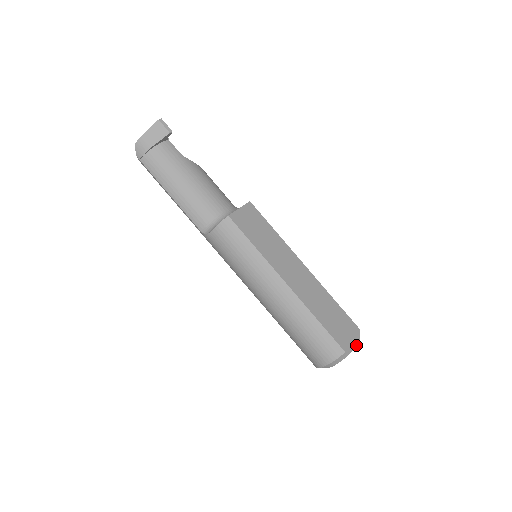
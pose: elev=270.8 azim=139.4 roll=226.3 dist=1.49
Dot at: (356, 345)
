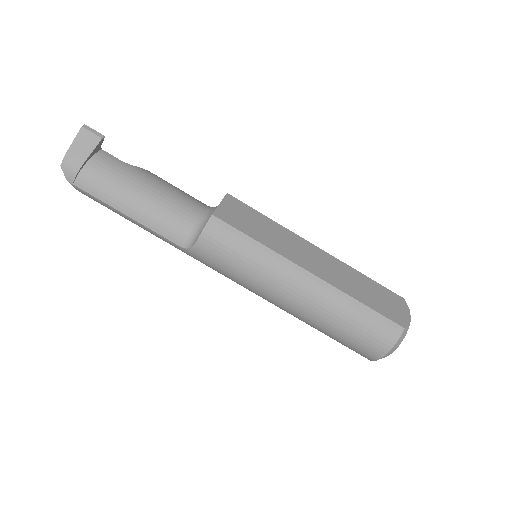
Dot at: (410, 317)
